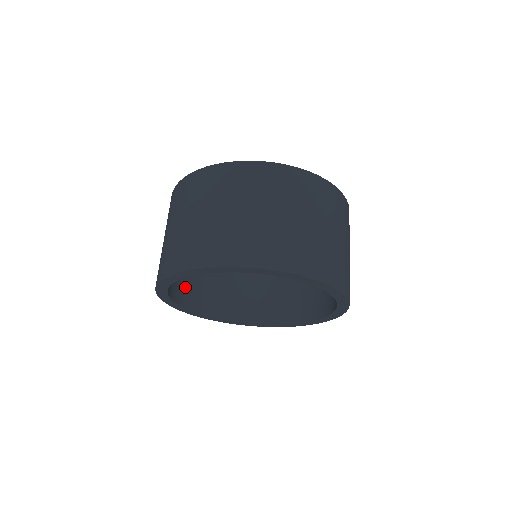
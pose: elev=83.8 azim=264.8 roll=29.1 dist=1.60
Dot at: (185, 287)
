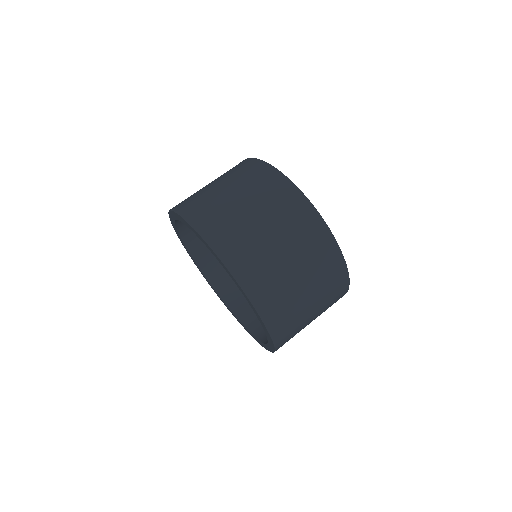
Dot at: (208, 249)
